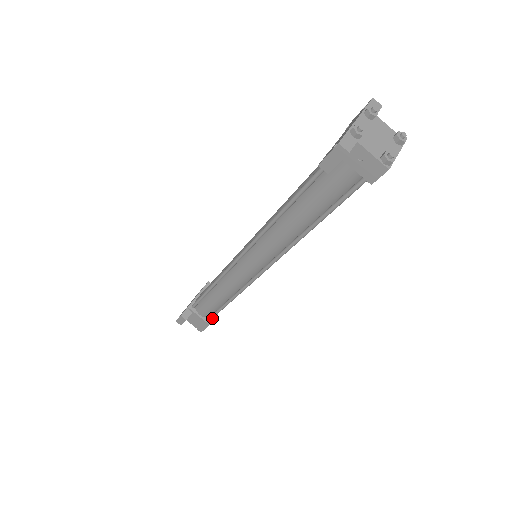
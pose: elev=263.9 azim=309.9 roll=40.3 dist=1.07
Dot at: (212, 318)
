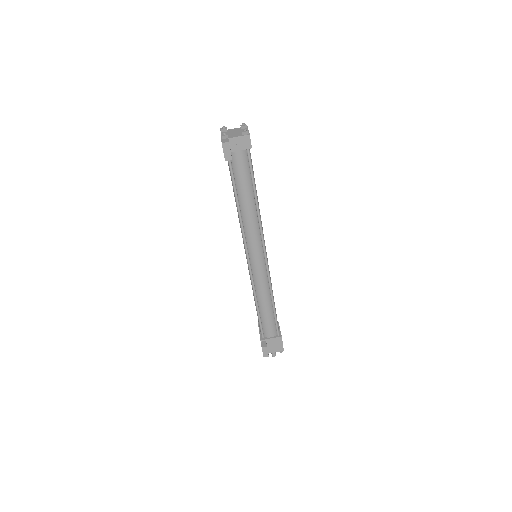
Dot at: (279, 333)
